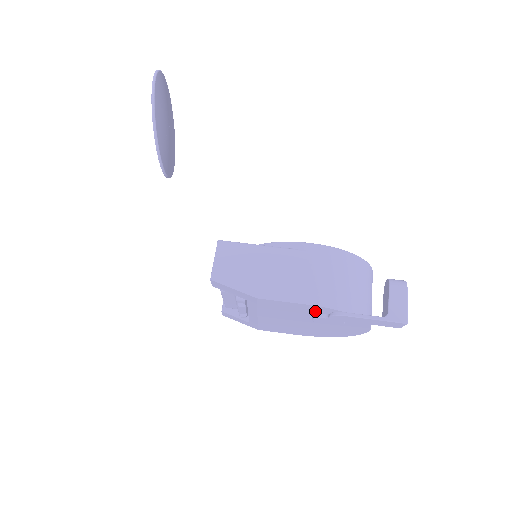
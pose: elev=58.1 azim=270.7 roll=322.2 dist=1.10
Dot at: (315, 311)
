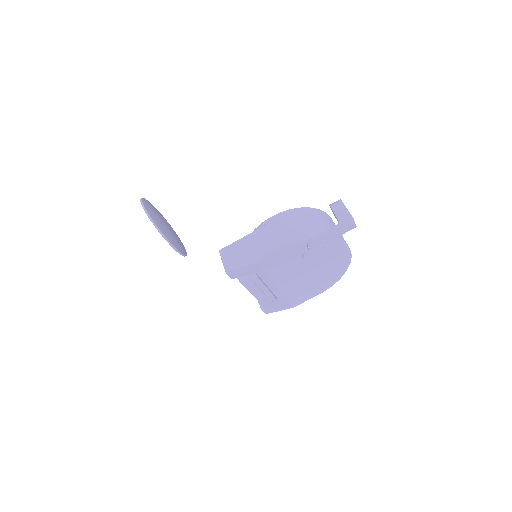
Dot at: (299, 251)
